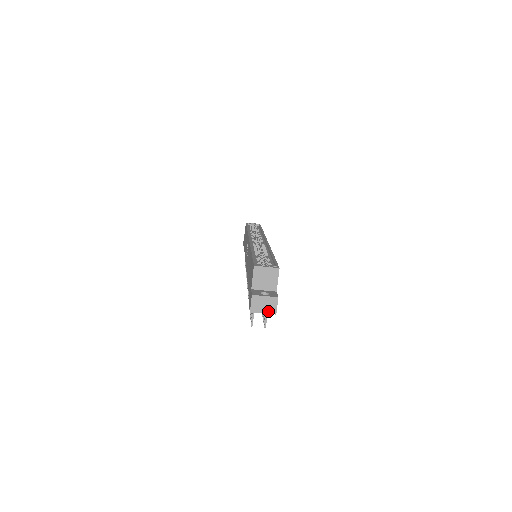
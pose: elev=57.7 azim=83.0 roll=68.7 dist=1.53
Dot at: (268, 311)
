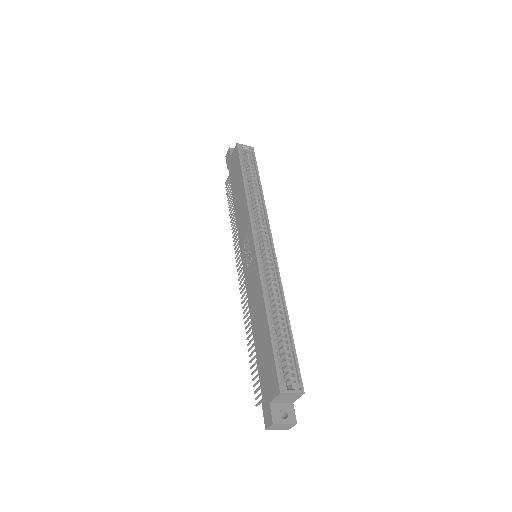
Dot at: (283, 429)
